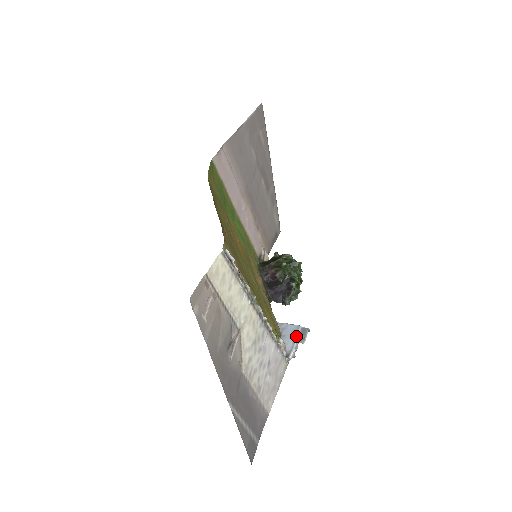
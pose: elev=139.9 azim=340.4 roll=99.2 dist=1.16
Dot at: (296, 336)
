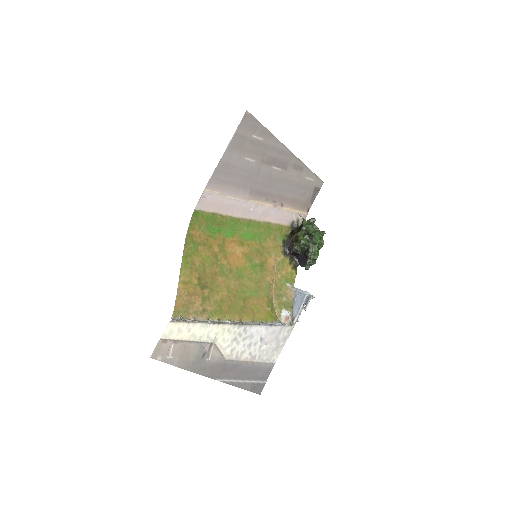
Dot at: (301, 304)
